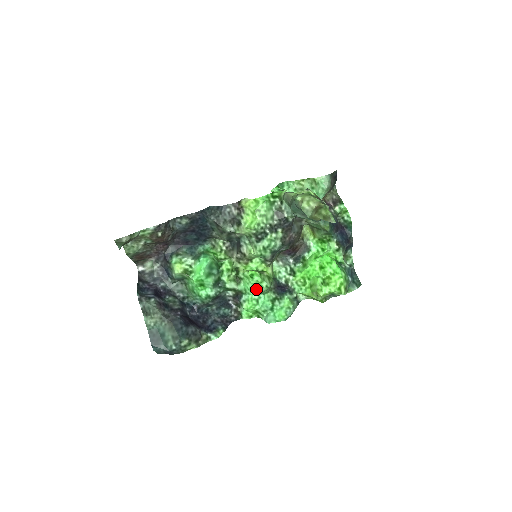
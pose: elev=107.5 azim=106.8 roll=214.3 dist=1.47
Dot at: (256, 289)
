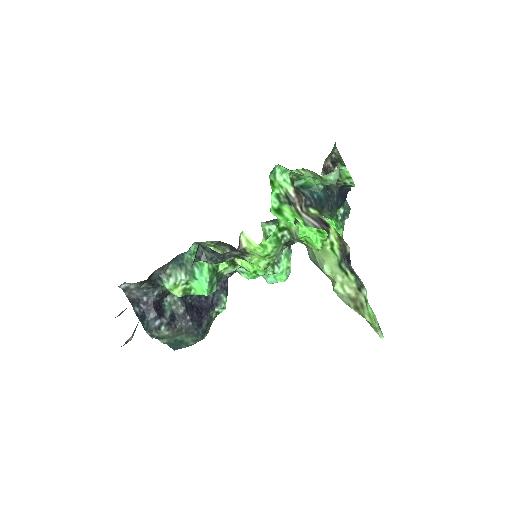
Dot at: occluded
